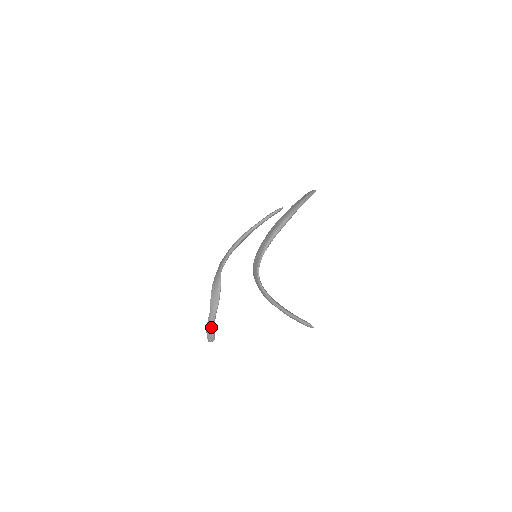
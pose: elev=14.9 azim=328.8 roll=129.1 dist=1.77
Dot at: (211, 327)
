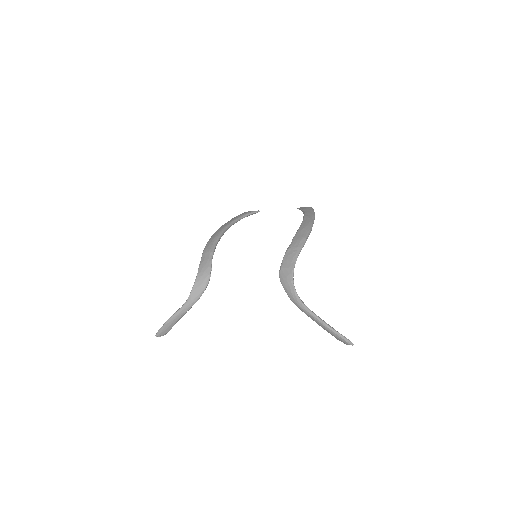
Dot at: (175, 320)
